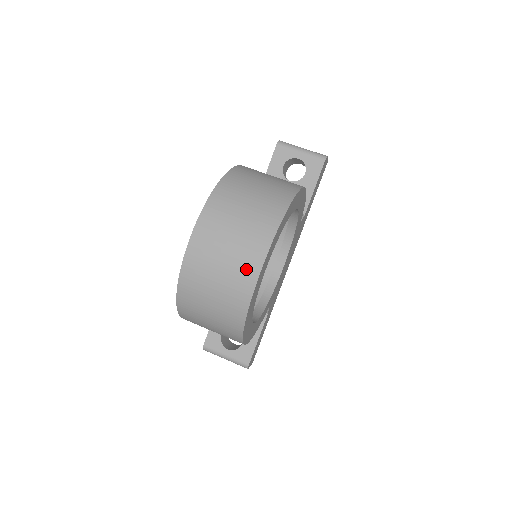
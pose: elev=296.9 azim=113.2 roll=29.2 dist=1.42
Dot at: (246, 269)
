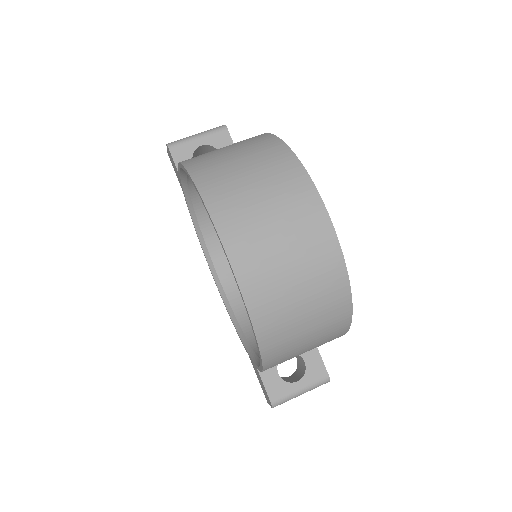
Dot at: (314, 229)
